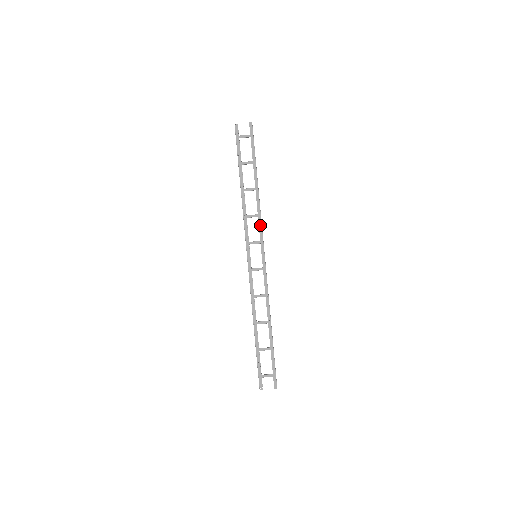
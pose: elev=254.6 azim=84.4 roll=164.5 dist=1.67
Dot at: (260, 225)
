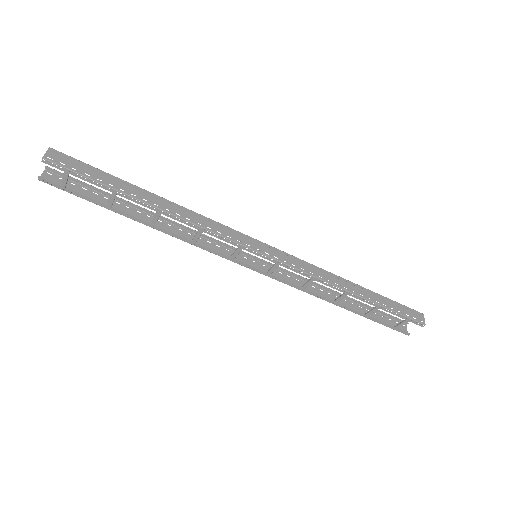
Dot at: (218, 225)
